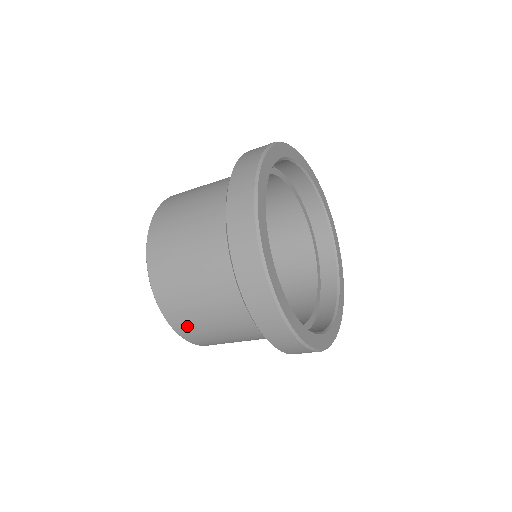
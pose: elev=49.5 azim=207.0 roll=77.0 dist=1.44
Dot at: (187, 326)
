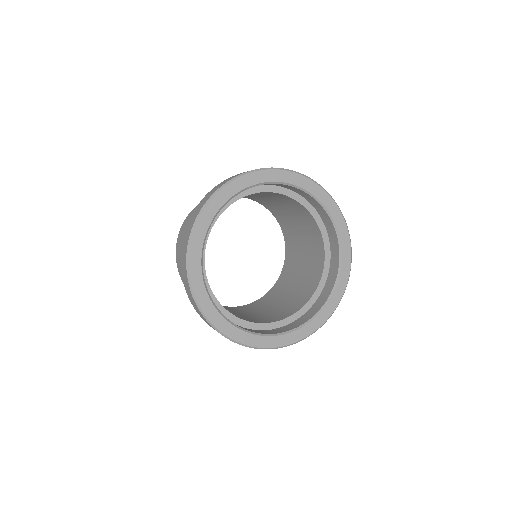
Dot at: (182, 234)
